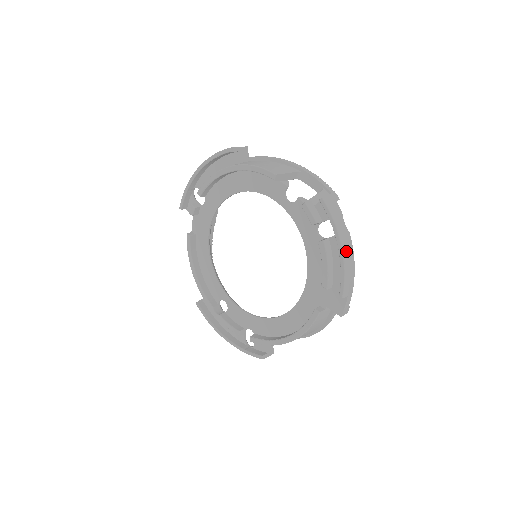
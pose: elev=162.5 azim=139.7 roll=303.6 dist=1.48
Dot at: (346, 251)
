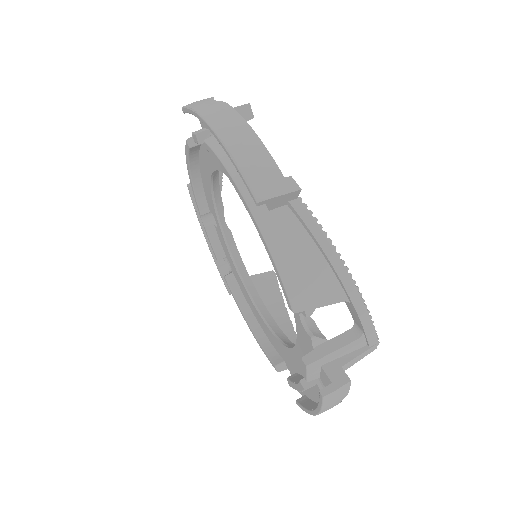
Dot at: occluded
